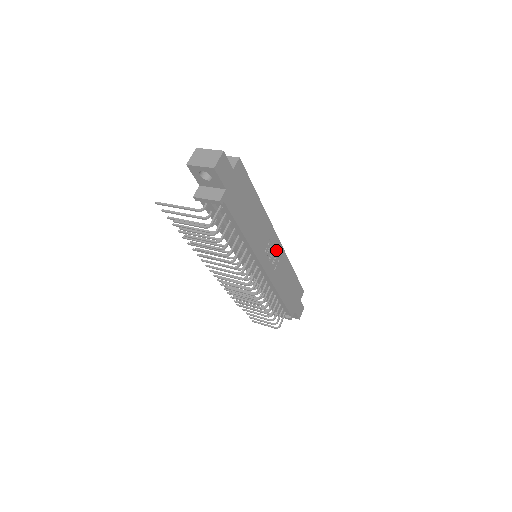
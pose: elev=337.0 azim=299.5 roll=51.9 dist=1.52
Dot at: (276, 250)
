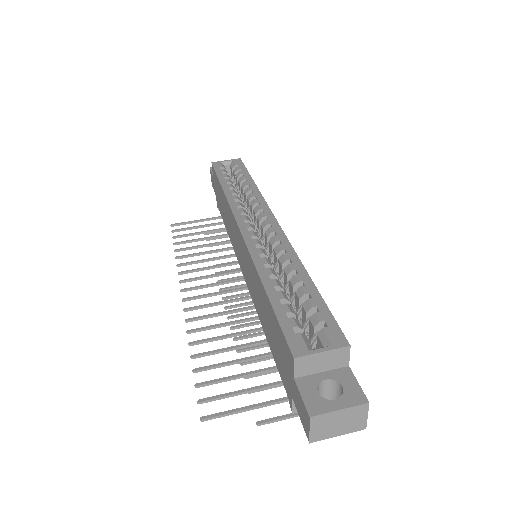
Dot at: occluded
